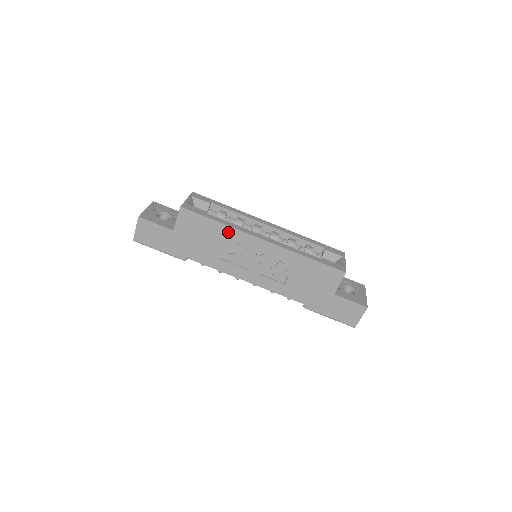
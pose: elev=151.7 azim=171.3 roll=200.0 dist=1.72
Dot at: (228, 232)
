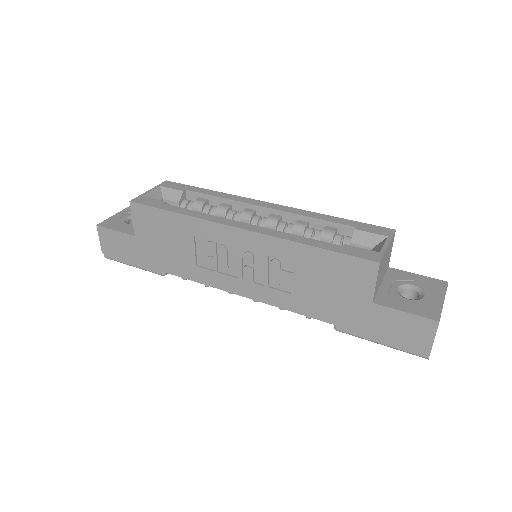
Dot at: (193, 225)
